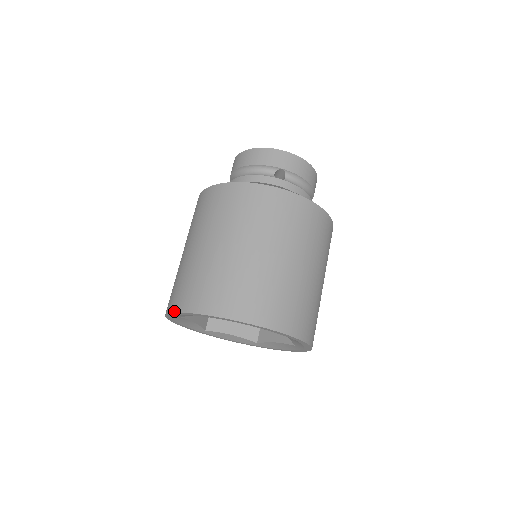
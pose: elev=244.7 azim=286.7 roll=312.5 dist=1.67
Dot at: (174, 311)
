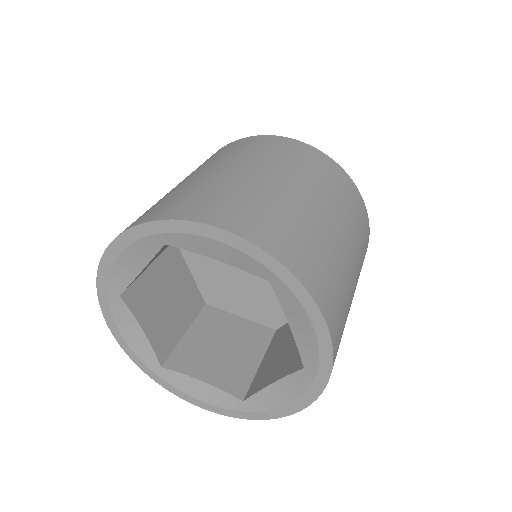
Dot at: (106, 248)
